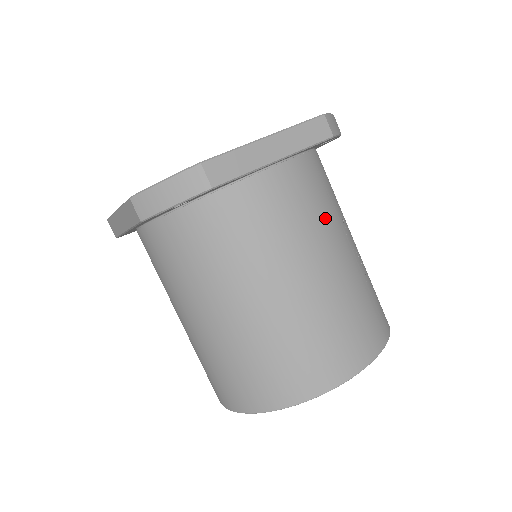
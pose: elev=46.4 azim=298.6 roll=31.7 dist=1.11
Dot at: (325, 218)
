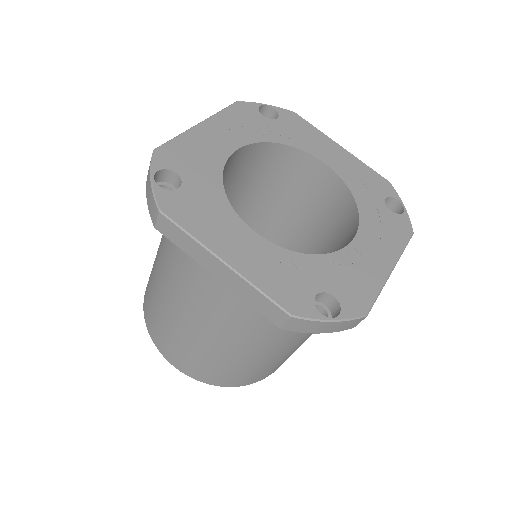
Dot at: occluded
